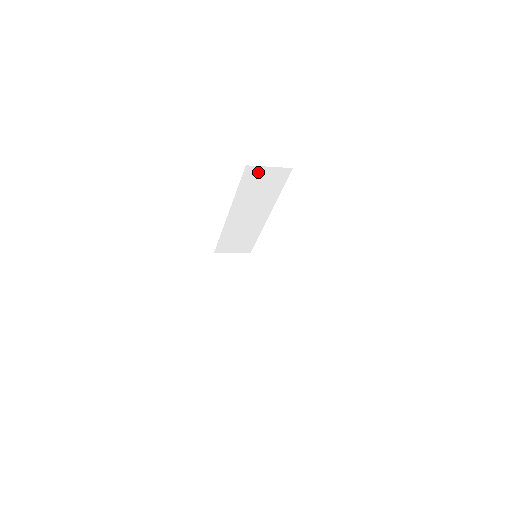
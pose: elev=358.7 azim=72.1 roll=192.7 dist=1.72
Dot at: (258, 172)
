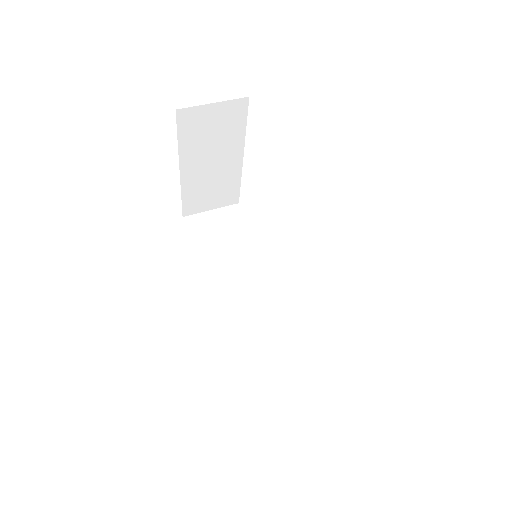
Dot at: occluded
